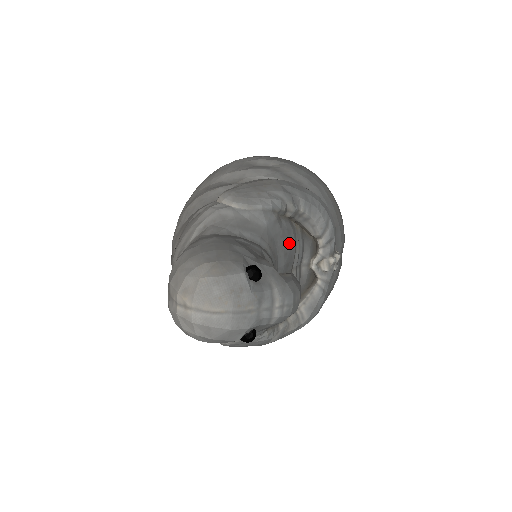
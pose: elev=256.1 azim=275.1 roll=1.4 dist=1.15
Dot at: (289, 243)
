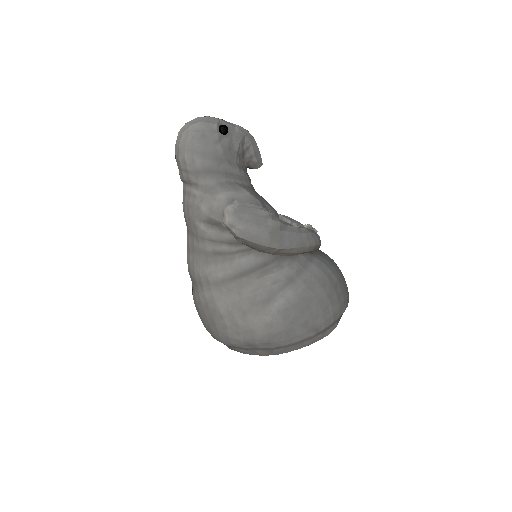
Dot at: occluded
